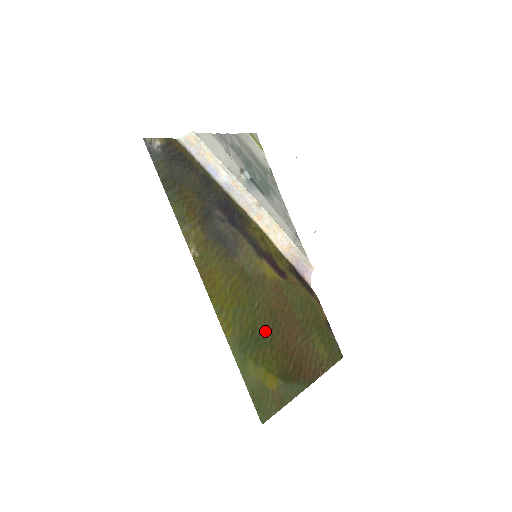
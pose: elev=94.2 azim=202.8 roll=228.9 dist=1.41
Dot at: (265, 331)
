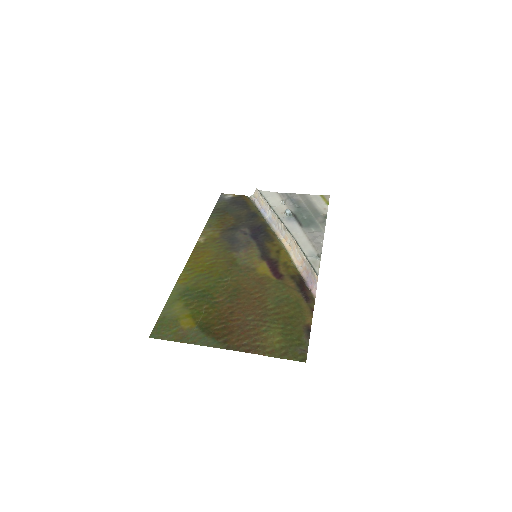
Dot at: (217, 296)
